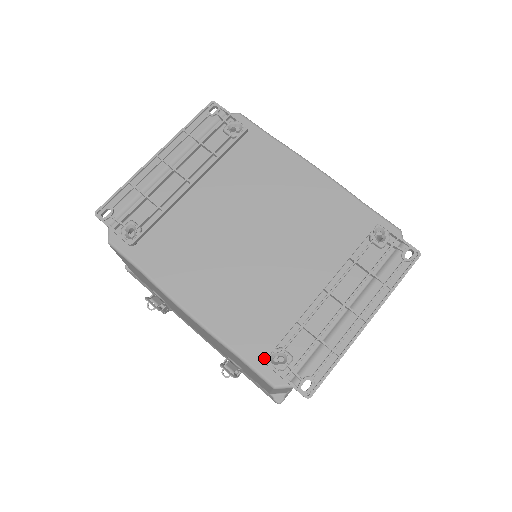
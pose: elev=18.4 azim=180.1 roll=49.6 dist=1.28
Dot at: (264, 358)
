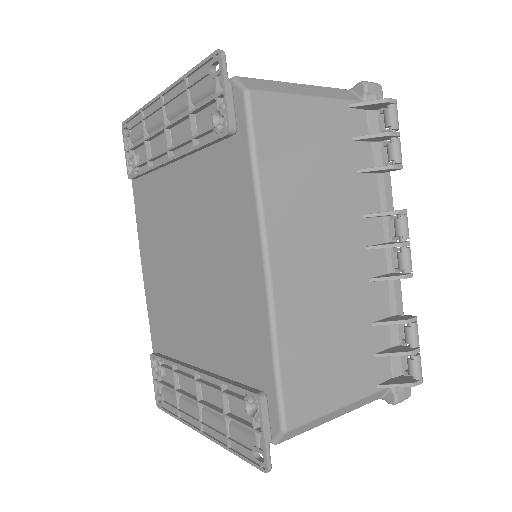
Dot at: (151, 354)
